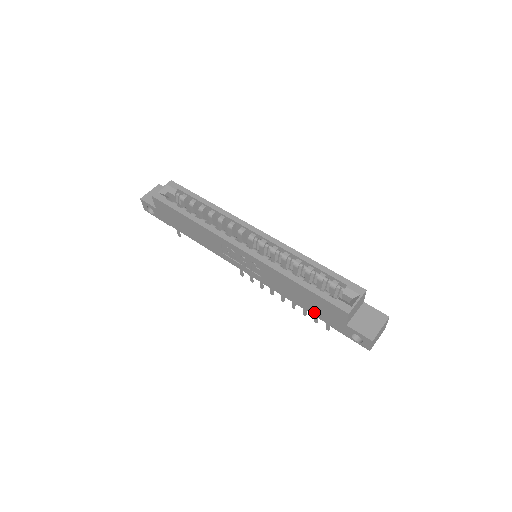
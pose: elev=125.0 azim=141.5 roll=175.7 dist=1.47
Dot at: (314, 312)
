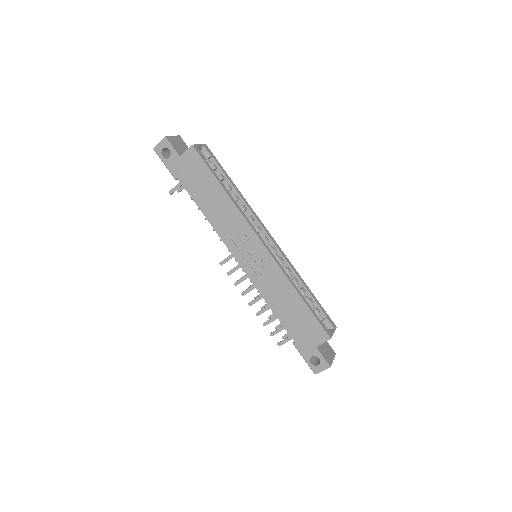
Dot at: (289, 326)
